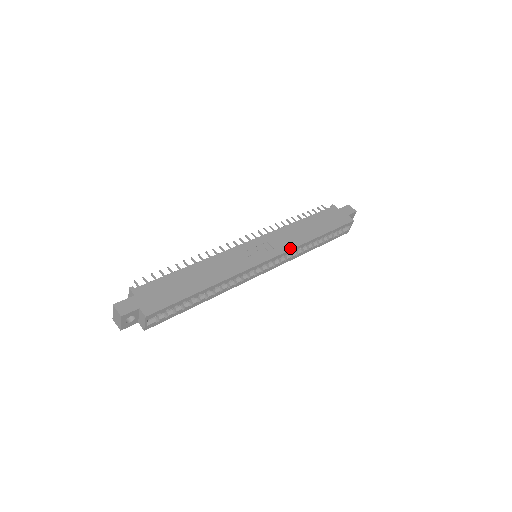
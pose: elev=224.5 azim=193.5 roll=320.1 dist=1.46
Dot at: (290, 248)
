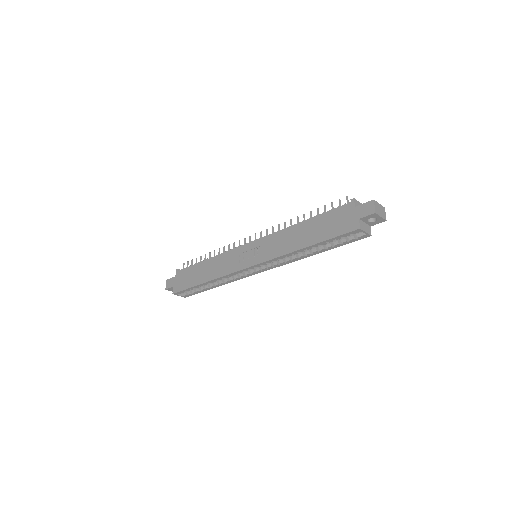
Dot at: (271, 257)
